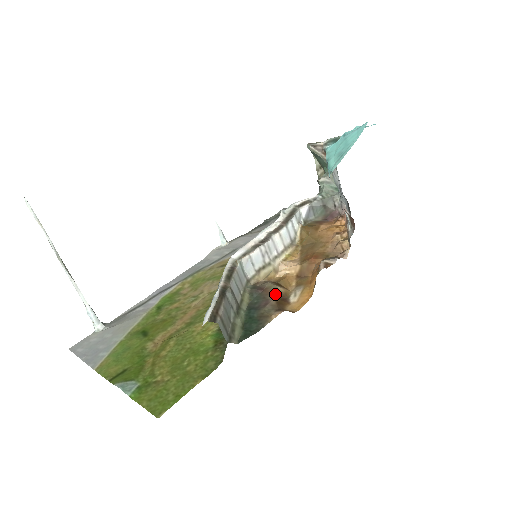
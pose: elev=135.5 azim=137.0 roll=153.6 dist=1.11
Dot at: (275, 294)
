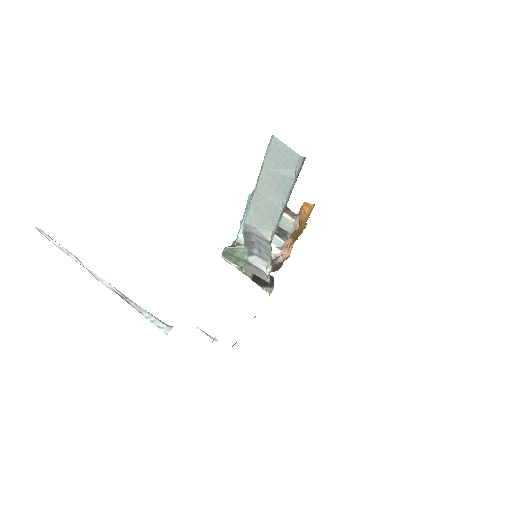
Dot at: occluded
